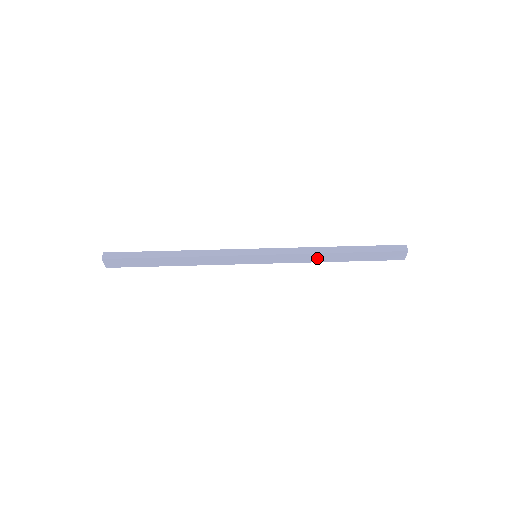
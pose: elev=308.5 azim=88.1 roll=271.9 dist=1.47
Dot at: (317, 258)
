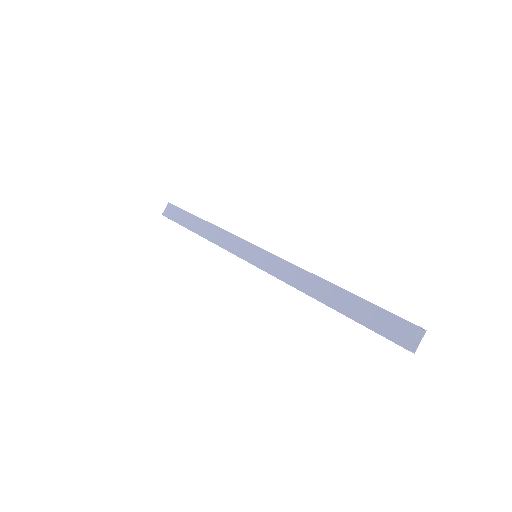
Dot at: (305, 282)
